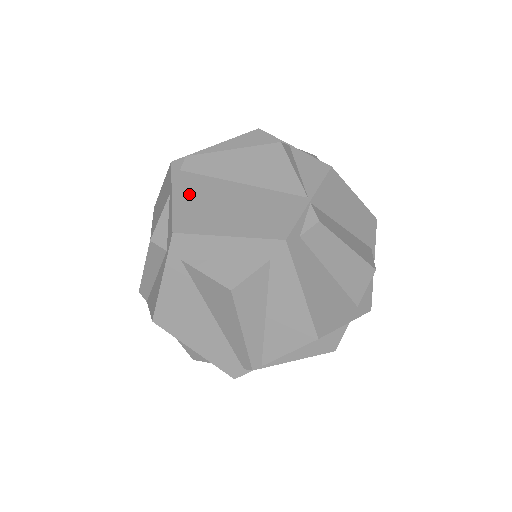
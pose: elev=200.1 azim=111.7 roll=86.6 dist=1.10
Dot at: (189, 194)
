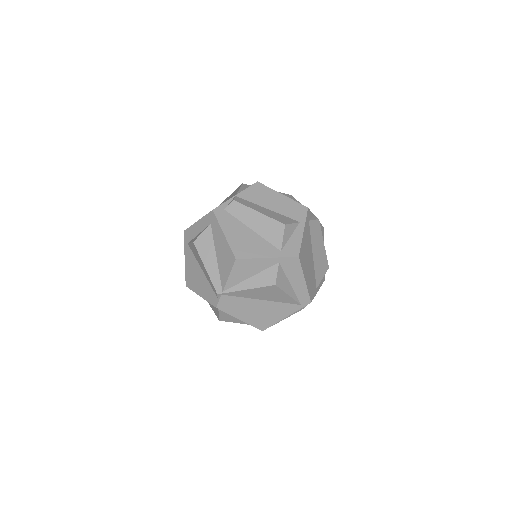
Dot at: occluded
